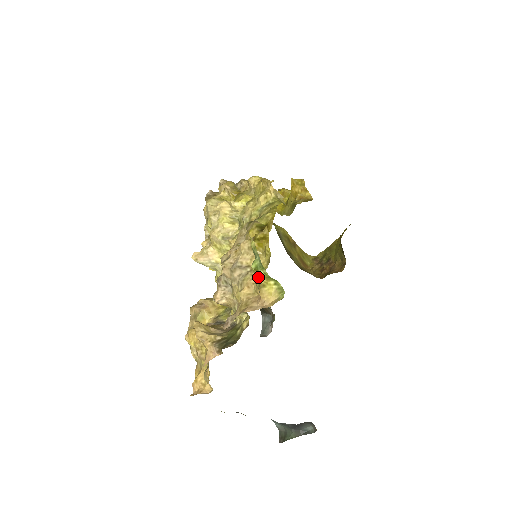
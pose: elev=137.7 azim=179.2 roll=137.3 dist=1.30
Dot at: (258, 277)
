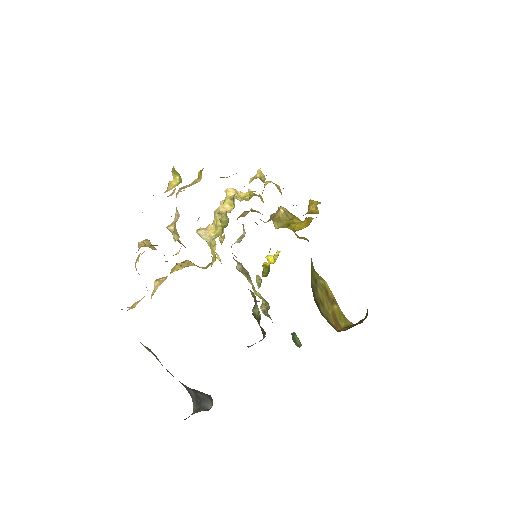
Dot at: (172, 174)
